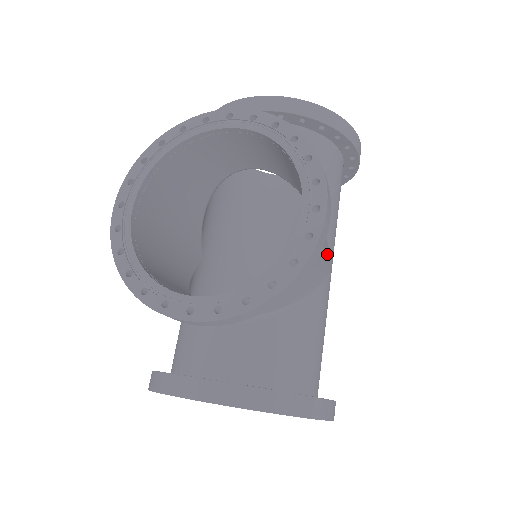
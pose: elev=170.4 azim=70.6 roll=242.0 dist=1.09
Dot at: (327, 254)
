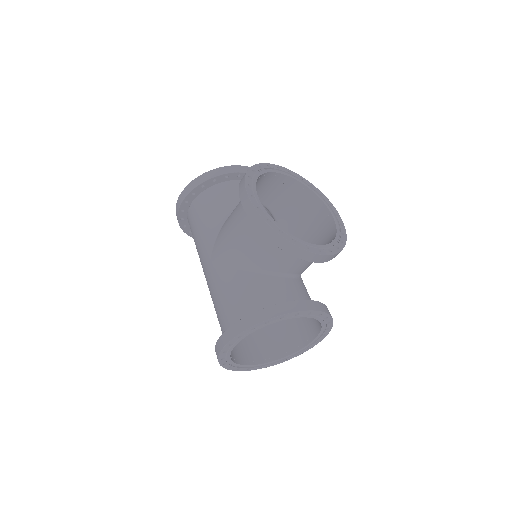
Dot at: occluded
